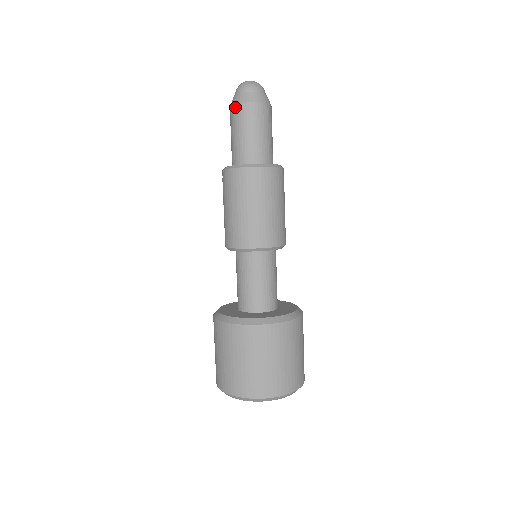
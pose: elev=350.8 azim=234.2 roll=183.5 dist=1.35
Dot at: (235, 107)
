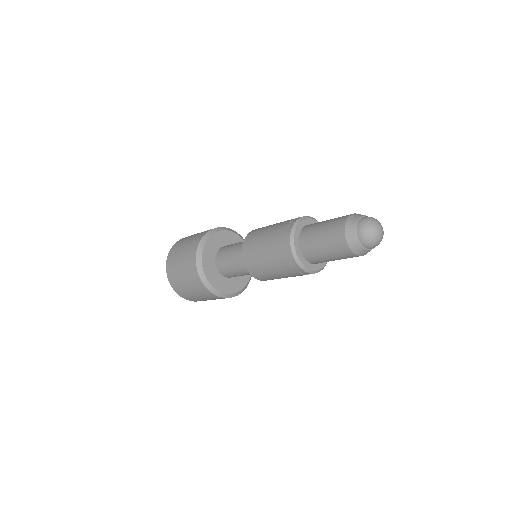
Dot at: (350, 252)
